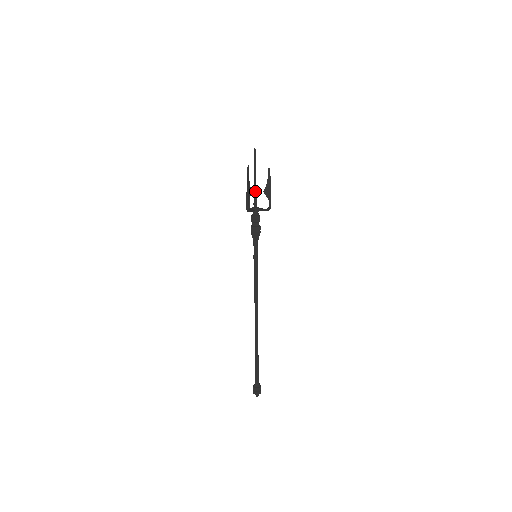
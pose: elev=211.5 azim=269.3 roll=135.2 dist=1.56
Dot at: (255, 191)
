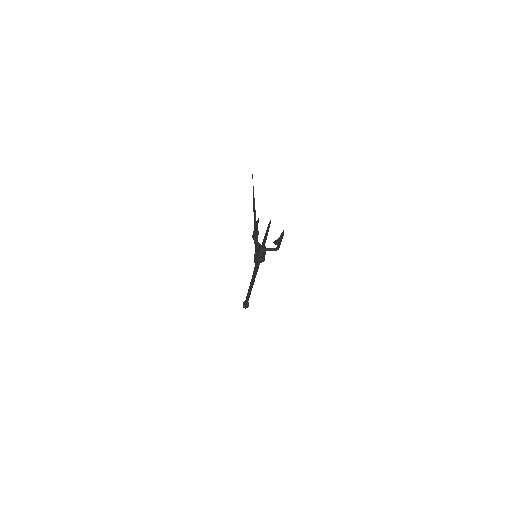
Dot at: (264, 243)
